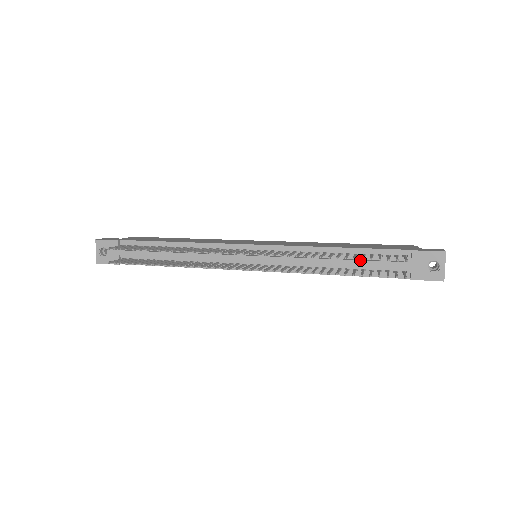
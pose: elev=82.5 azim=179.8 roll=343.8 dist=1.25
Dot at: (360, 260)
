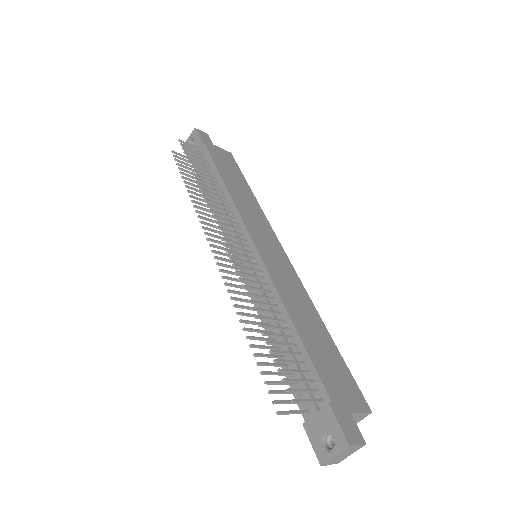
Dot at: occluded
